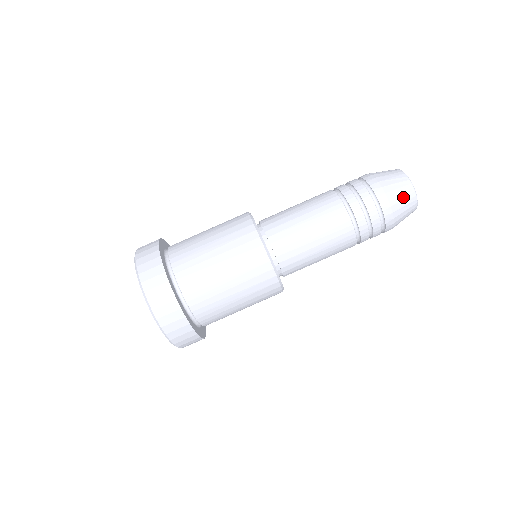
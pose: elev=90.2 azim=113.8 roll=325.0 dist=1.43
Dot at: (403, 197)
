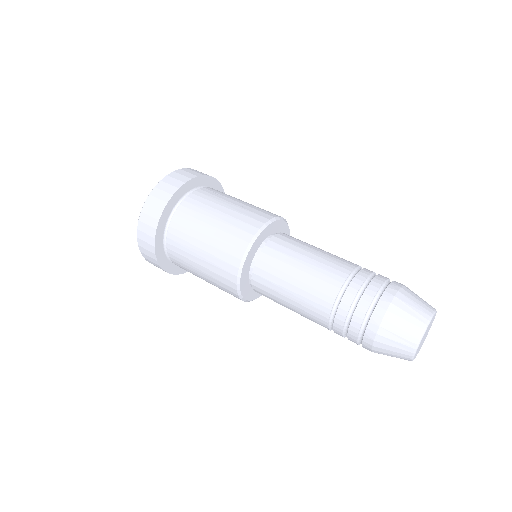
Dot at: (417, 302)
